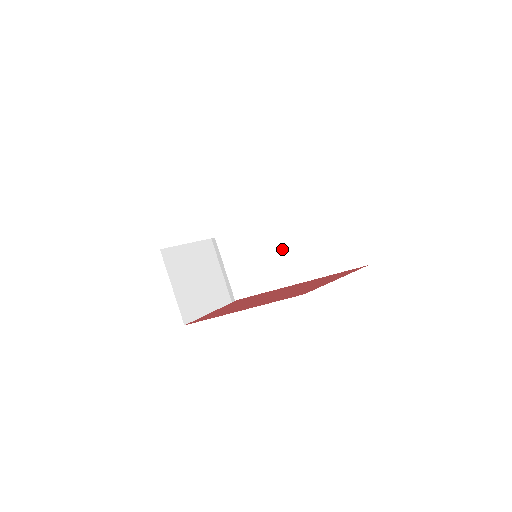
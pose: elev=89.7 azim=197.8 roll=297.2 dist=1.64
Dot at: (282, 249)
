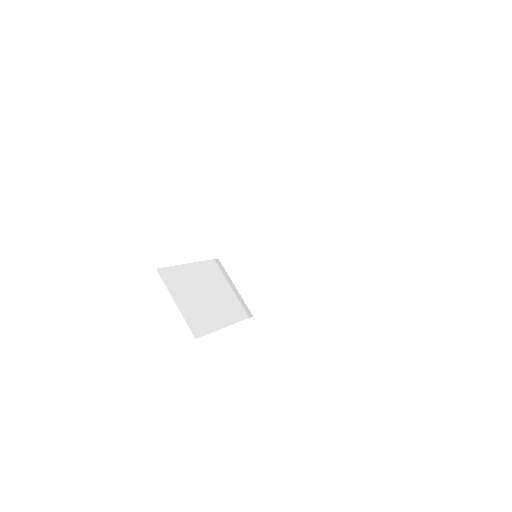
Dot at: (283, 246)
